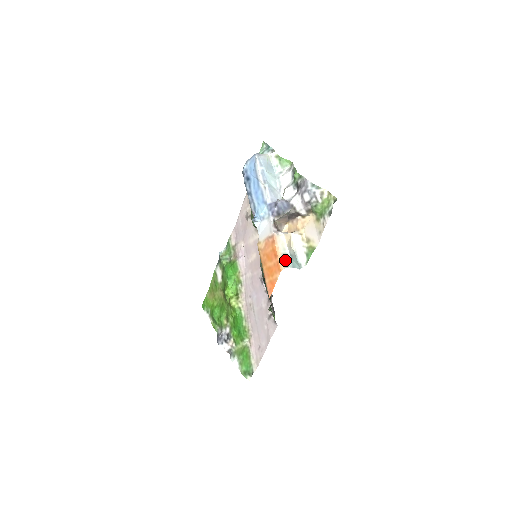
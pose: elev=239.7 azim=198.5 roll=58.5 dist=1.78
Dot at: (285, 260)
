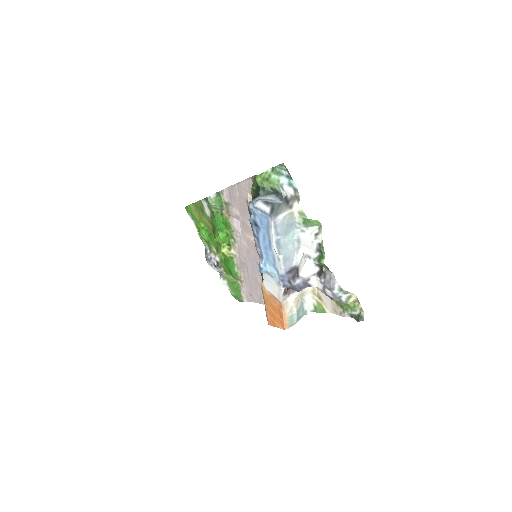
Dot at: (291, 321)
